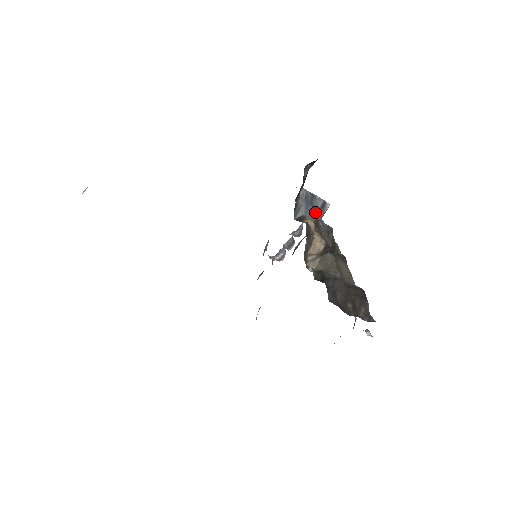
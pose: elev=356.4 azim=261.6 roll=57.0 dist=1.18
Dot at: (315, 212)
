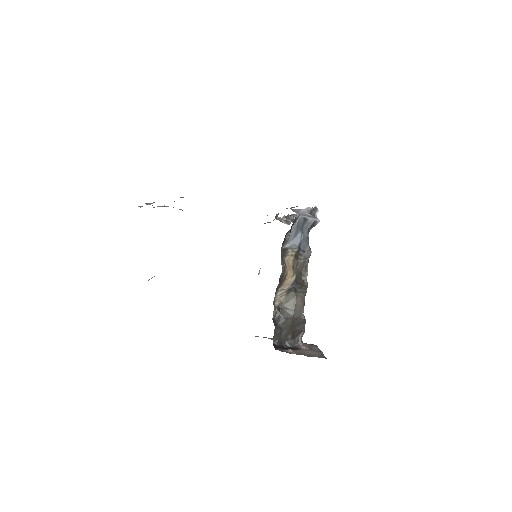
Dot at: (301, 239)
